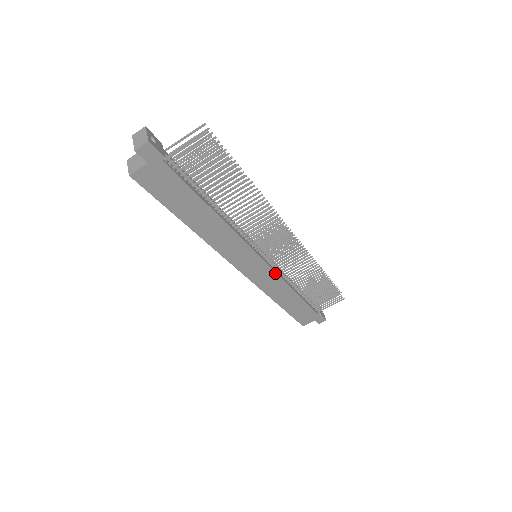
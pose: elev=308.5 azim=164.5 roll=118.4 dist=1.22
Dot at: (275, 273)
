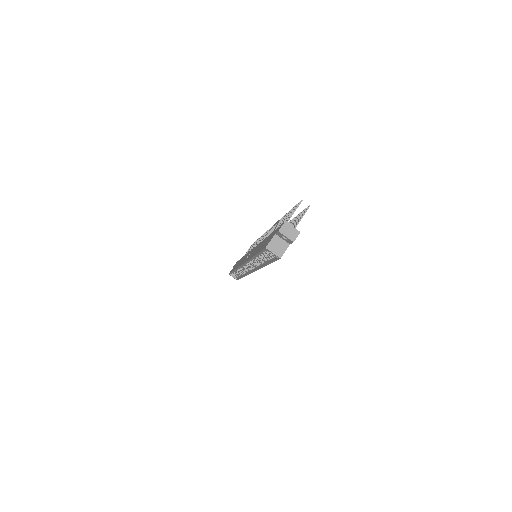
Dot at: occluded
